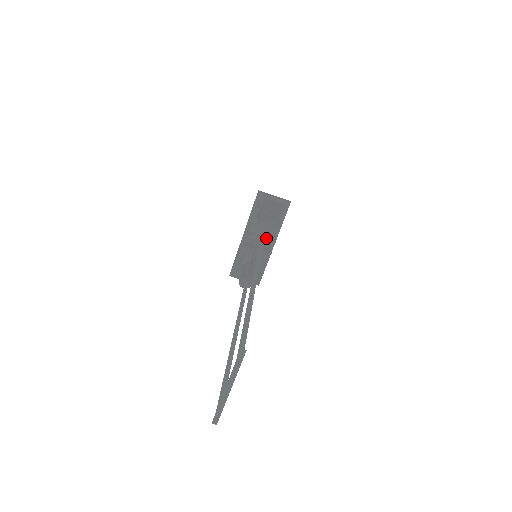
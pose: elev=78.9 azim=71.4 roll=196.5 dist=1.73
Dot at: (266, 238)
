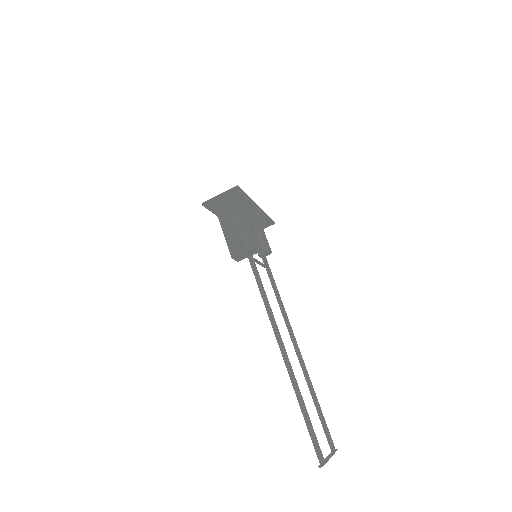
Dot at: (247, 213)
